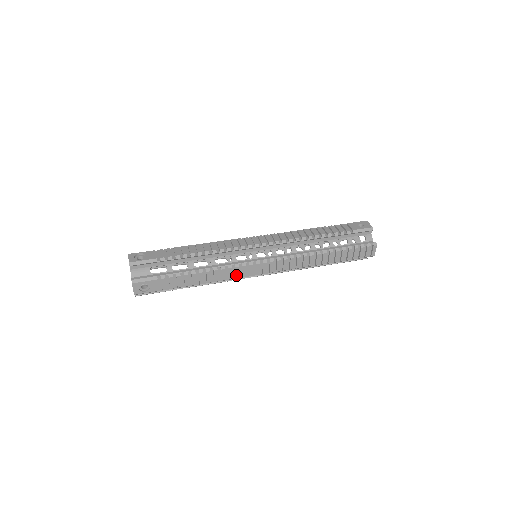
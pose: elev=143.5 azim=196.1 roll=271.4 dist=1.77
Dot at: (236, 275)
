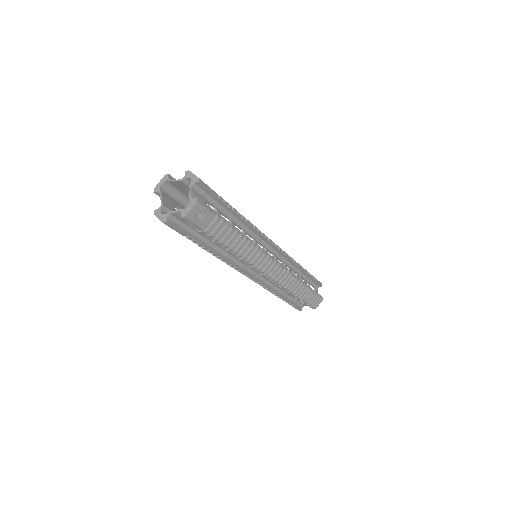
Dot at: (255, 261)
